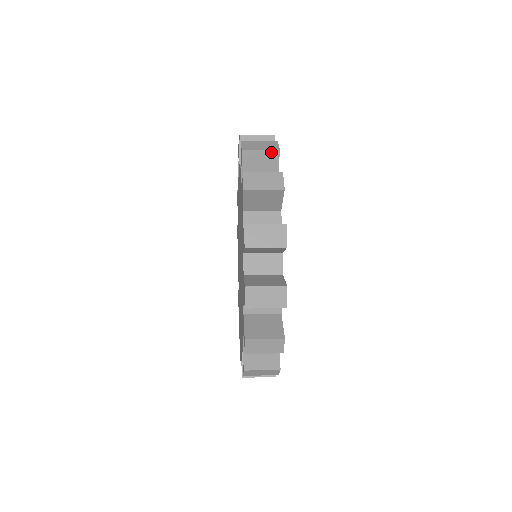
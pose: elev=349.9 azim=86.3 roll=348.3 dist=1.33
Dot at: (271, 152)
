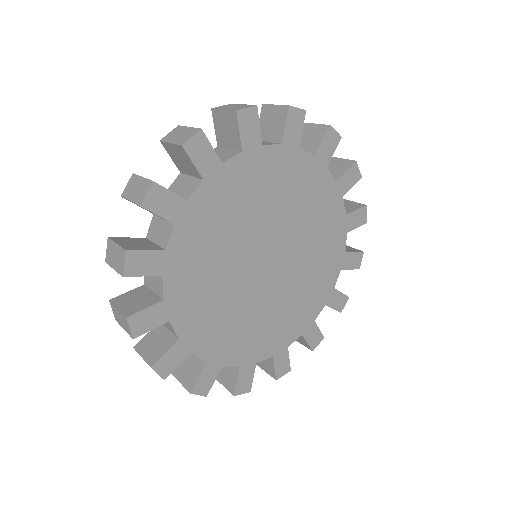
Dot at: (231, 113)
